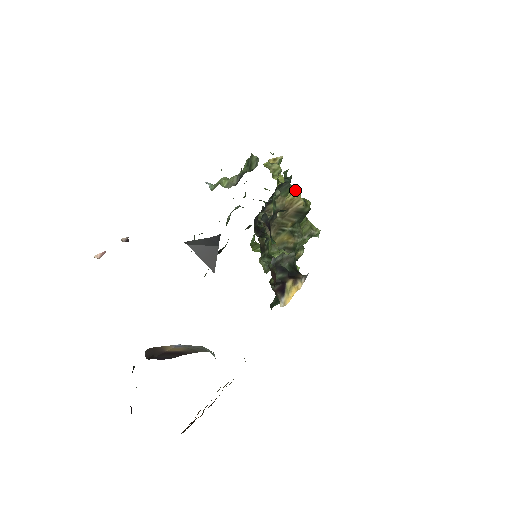
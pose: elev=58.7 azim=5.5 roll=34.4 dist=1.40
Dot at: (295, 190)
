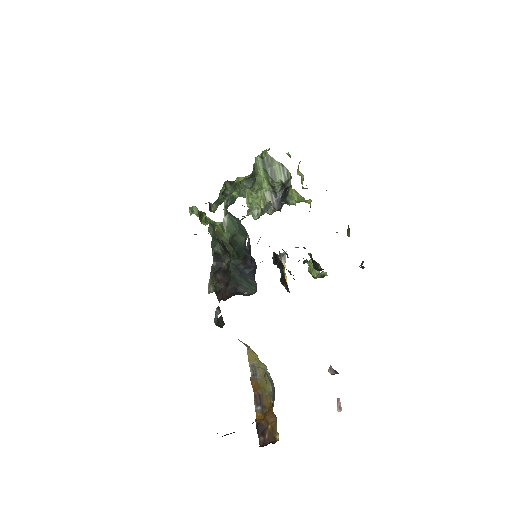
Dot at: occluded
